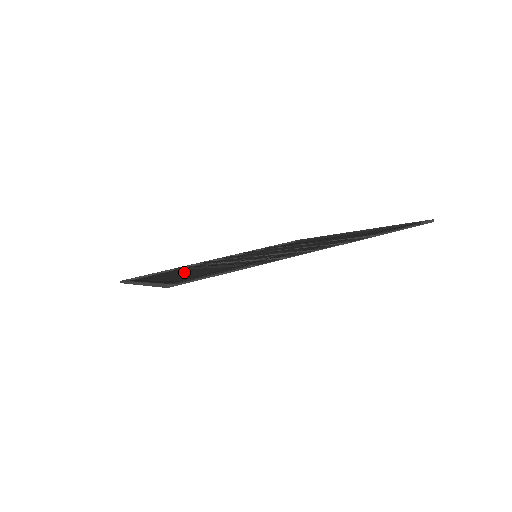
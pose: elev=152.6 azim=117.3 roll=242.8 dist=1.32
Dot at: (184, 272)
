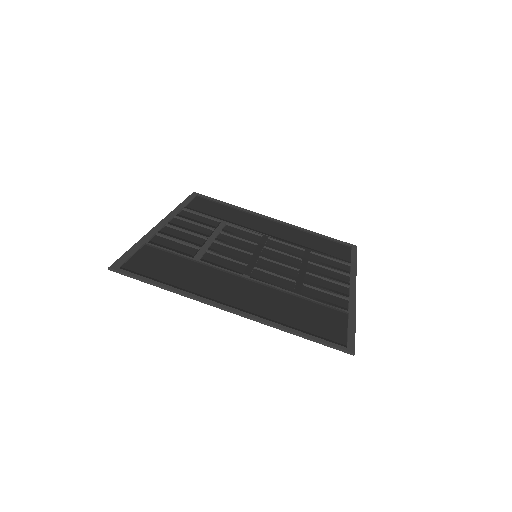
Dot at: (232, 283)
